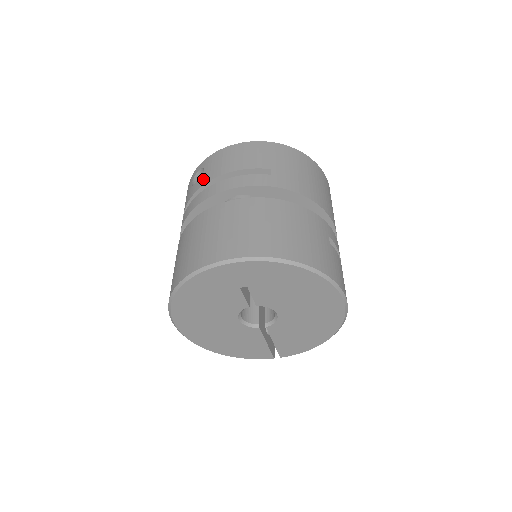
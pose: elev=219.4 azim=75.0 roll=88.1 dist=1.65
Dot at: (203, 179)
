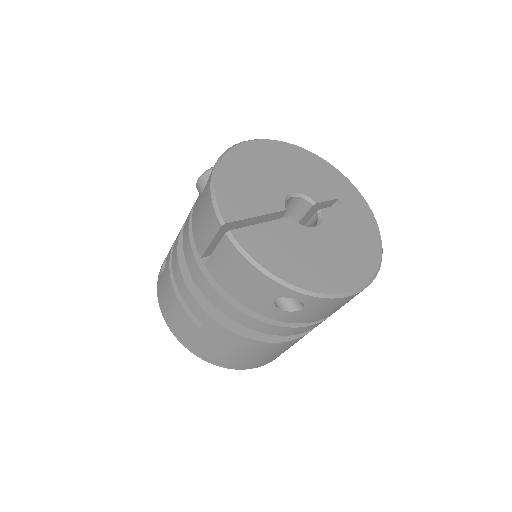
Dot at: (294, 318)
